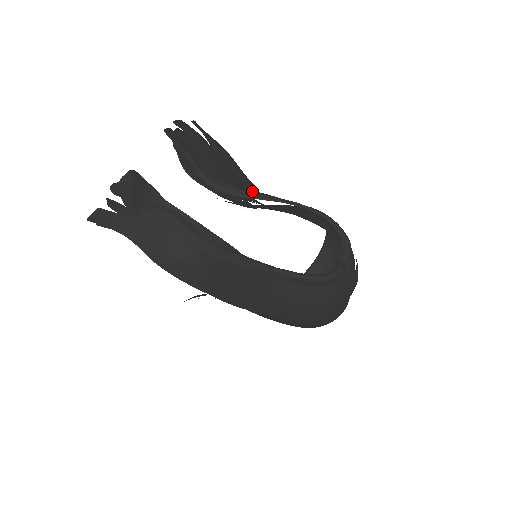
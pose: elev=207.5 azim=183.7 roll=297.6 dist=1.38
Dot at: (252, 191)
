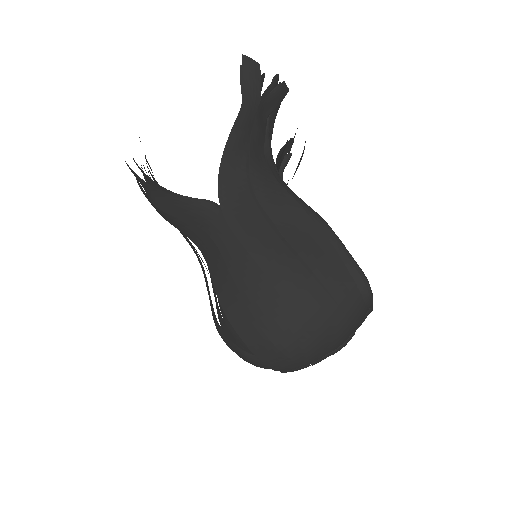
Dot at: occluded
